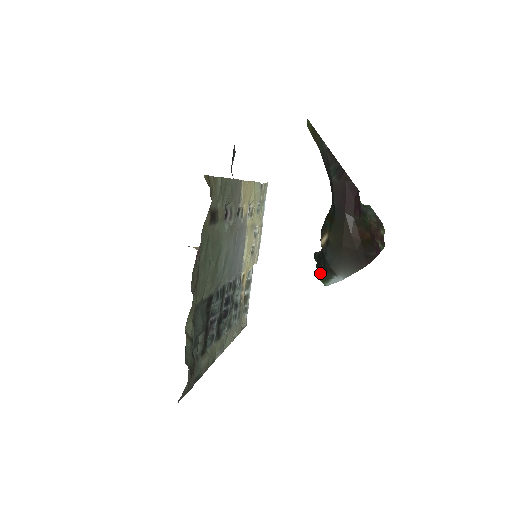
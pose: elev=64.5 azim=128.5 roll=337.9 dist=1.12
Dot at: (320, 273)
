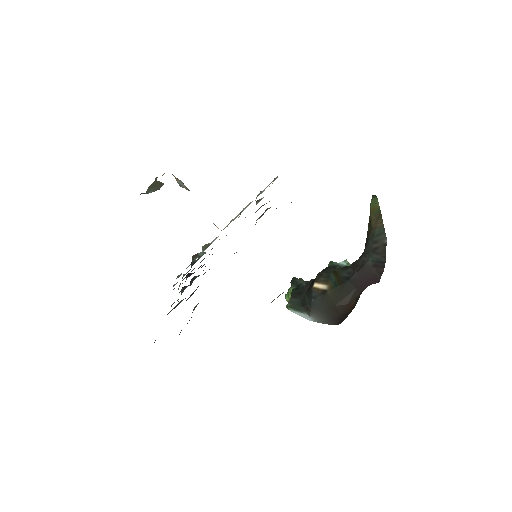
Dot at: (294, 300)
